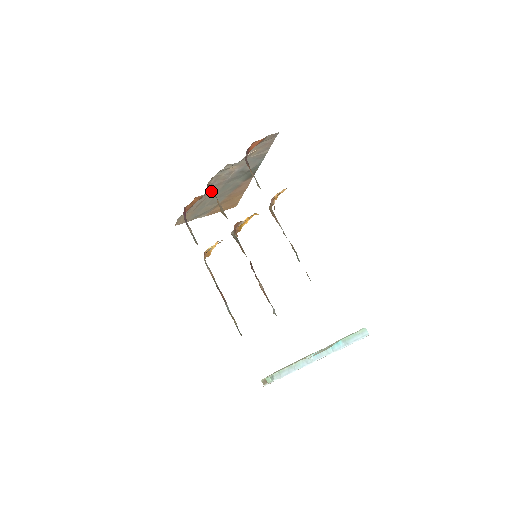
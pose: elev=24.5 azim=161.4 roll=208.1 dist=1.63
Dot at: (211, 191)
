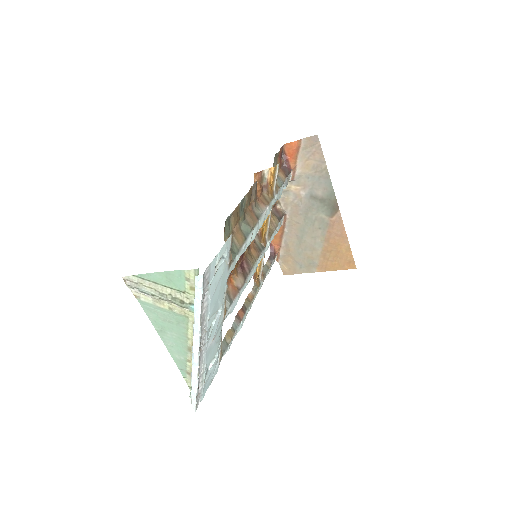
Dot at: (276, 214)
